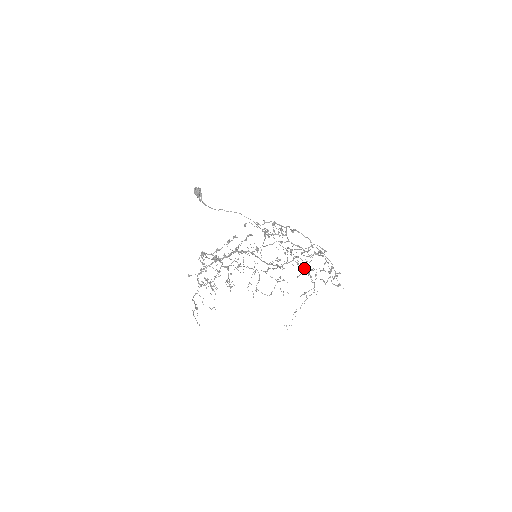
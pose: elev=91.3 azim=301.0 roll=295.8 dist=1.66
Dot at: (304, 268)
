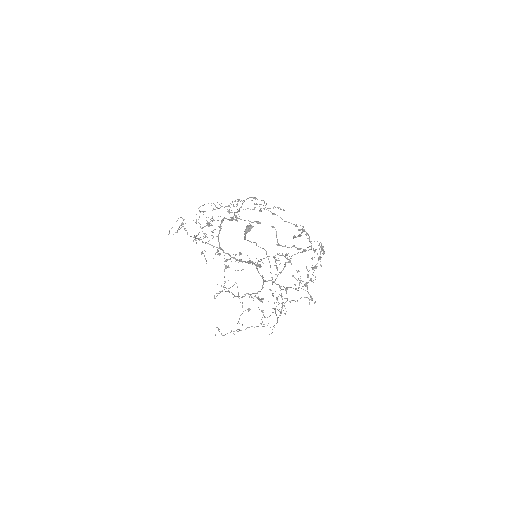
Dot at: (282, 299)
